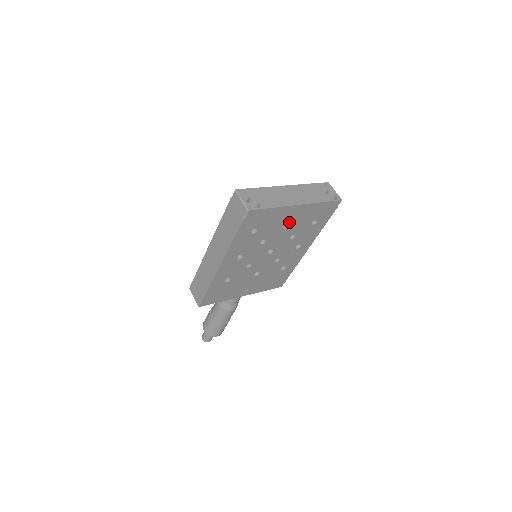
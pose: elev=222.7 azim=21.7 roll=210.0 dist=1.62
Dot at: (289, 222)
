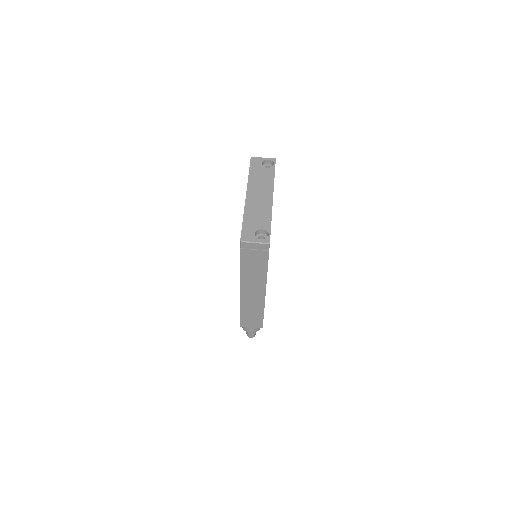
Dot at: occluded
